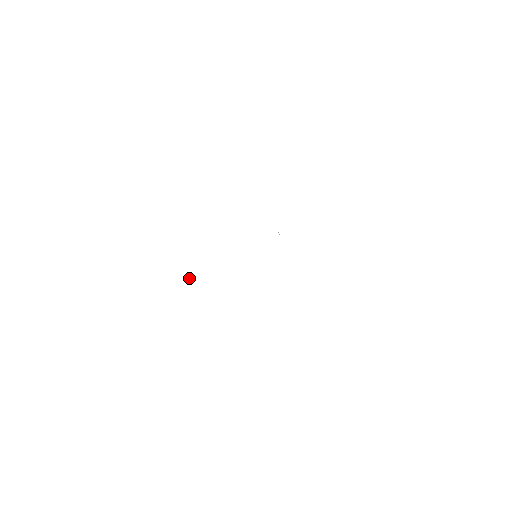
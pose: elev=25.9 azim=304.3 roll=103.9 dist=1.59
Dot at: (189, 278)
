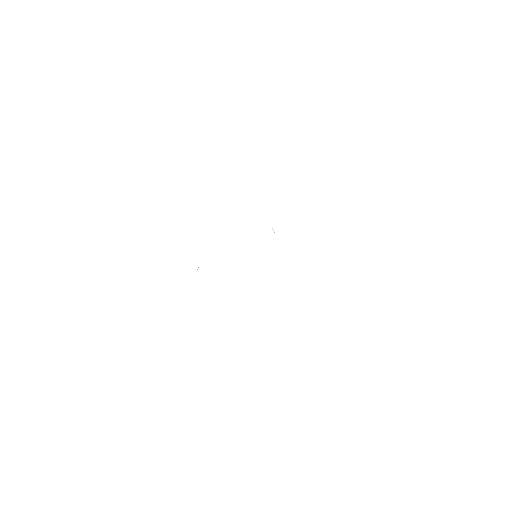
Dot at: (198, 267)
